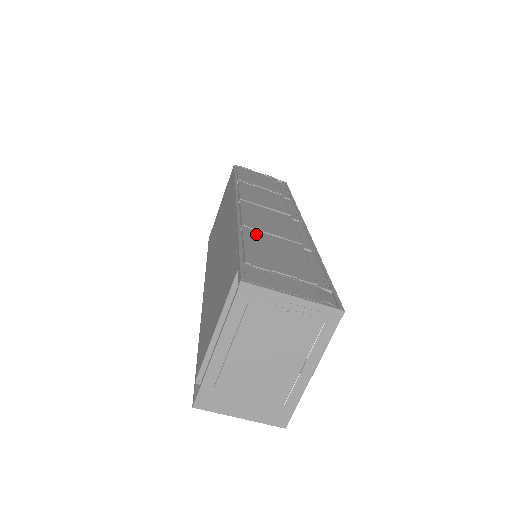
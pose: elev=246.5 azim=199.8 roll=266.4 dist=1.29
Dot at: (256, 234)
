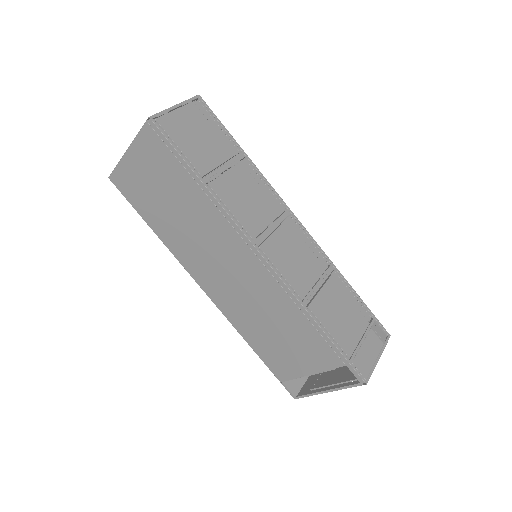
Dot at: (316, 303)
